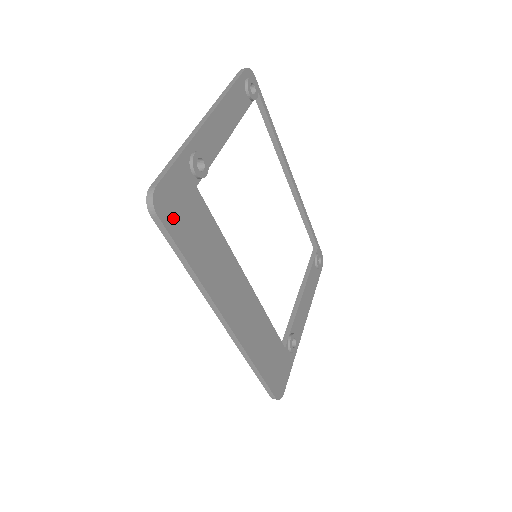
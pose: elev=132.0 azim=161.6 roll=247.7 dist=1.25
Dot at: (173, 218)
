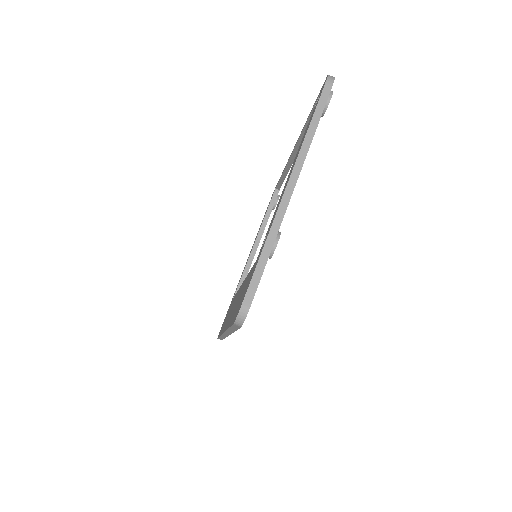
Dot at: occluded
